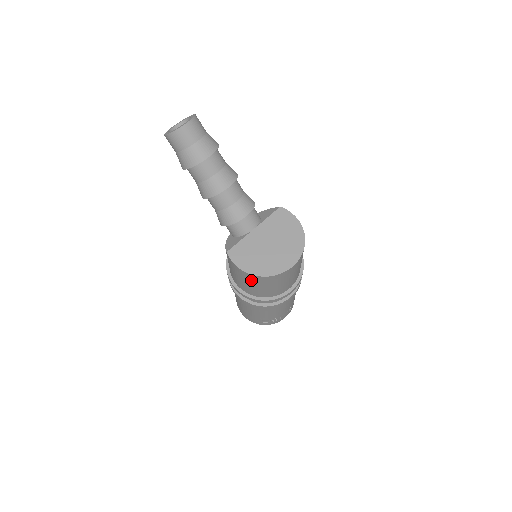
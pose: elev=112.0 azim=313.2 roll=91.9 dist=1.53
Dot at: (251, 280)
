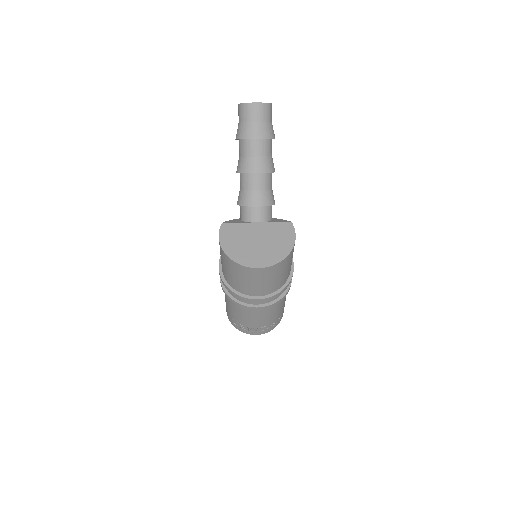
Dot at: (223, 258)
